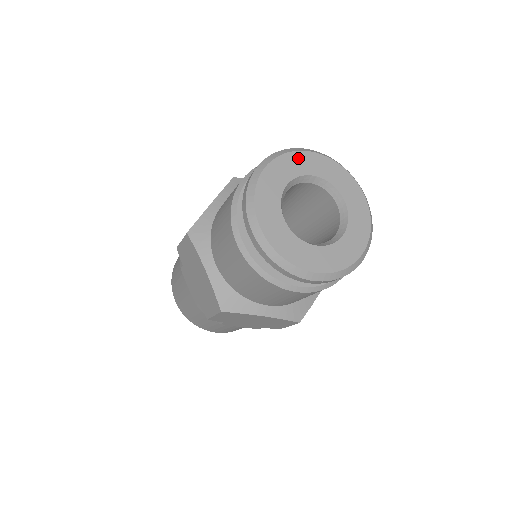
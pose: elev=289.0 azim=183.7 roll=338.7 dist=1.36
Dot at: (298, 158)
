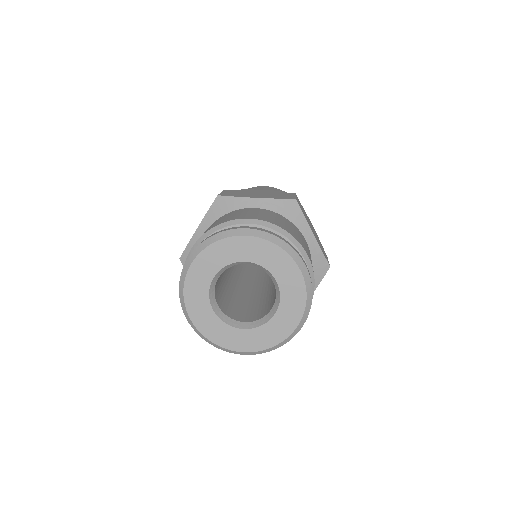
Dot at: (225, 246)
